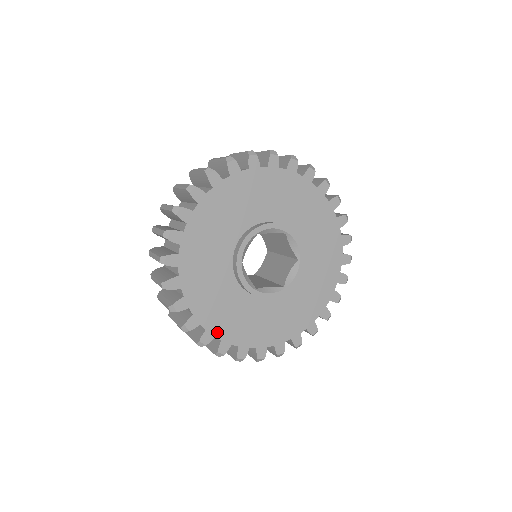
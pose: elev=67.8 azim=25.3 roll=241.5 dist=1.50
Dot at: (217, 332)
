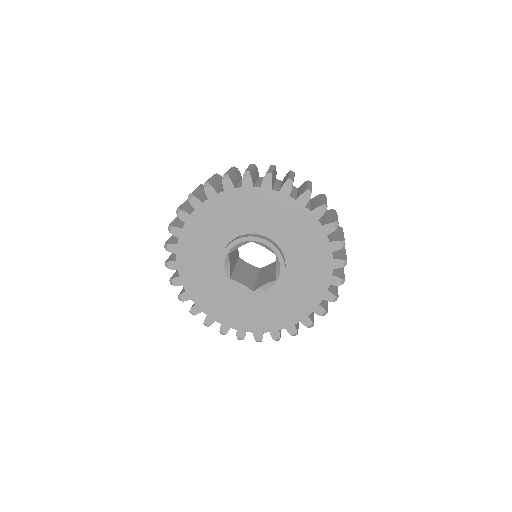
Dot at: (246, 328)
